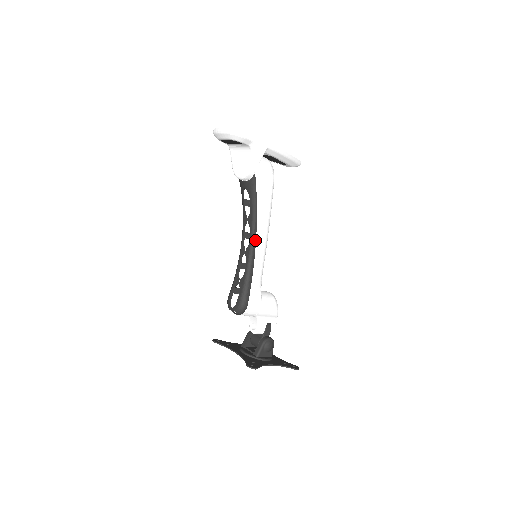
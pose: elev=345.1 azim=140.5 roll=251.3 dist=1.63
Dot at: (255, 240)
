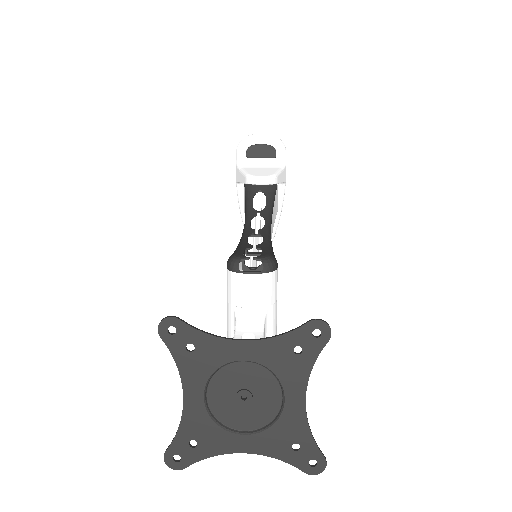
Dot at: occluded
